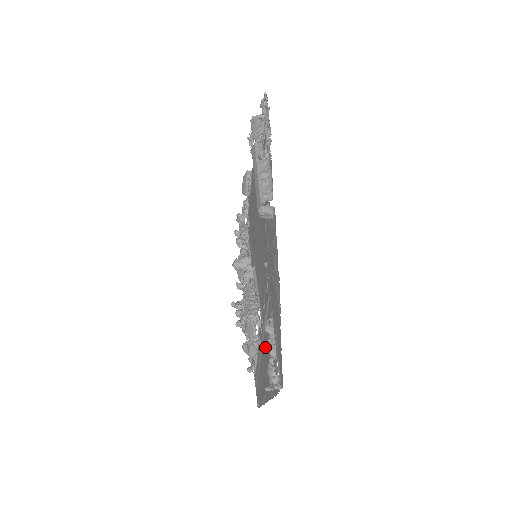
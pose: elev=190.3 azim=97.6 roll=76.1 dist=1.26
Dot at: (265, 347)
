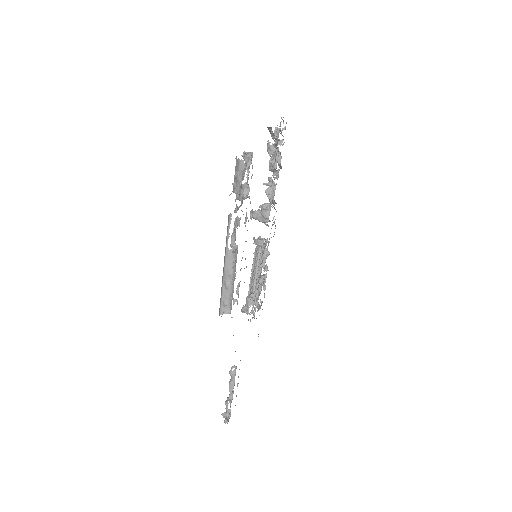
Dot at: occluded
